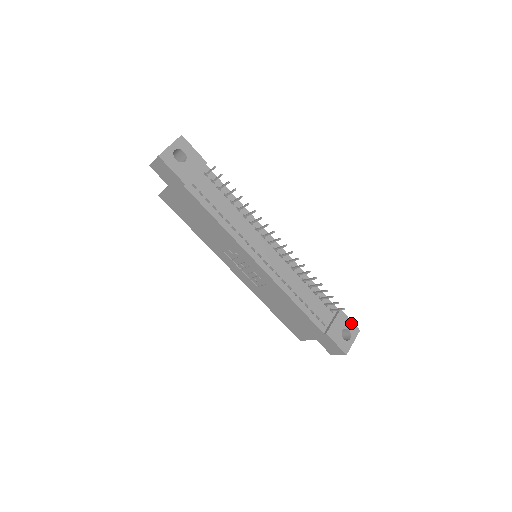
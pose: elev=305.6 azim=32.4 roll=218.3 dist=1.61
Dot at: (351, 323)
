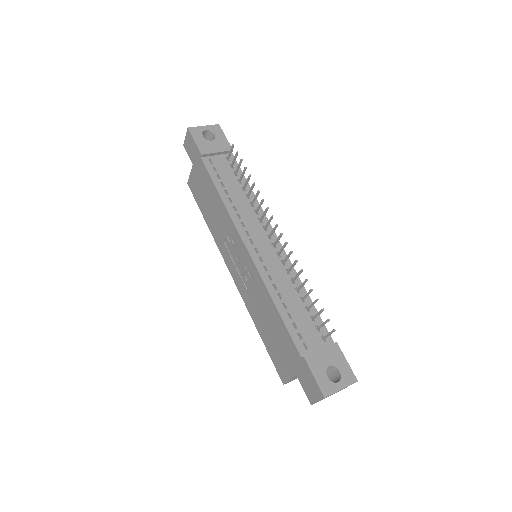
Dot at: (347, 365)
